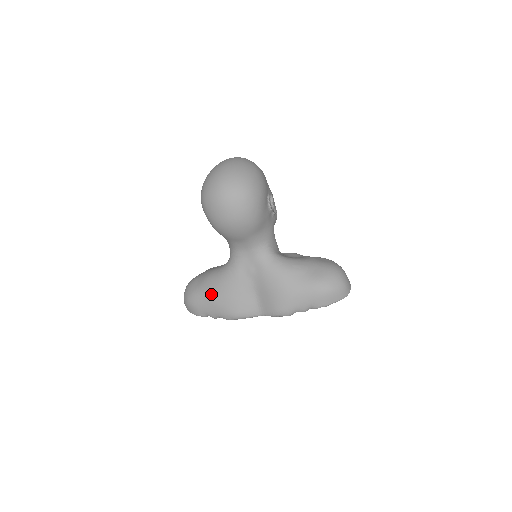
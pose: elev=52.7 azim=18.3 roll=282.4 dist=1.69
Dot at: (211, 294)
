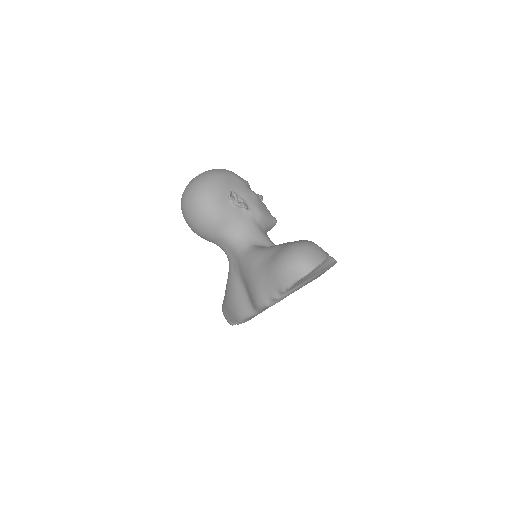
Dot at: (225, 299)
